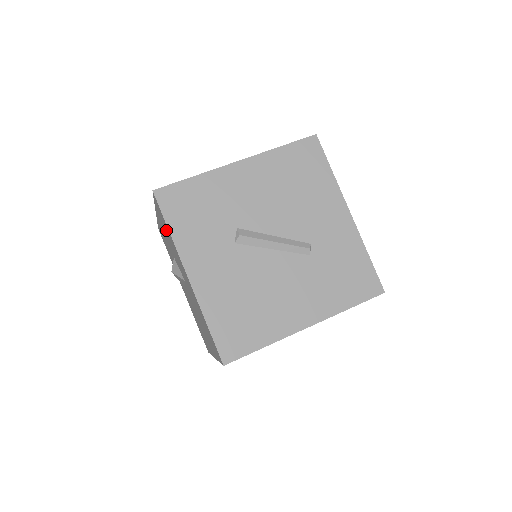
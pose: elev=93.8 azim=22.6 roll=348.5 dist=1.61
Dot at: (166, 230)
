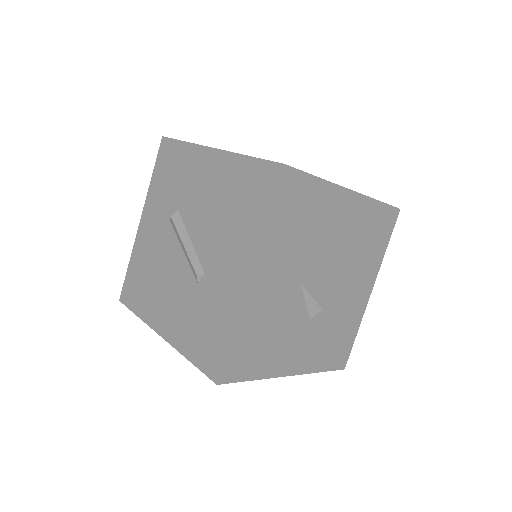
Dot at: occluded
